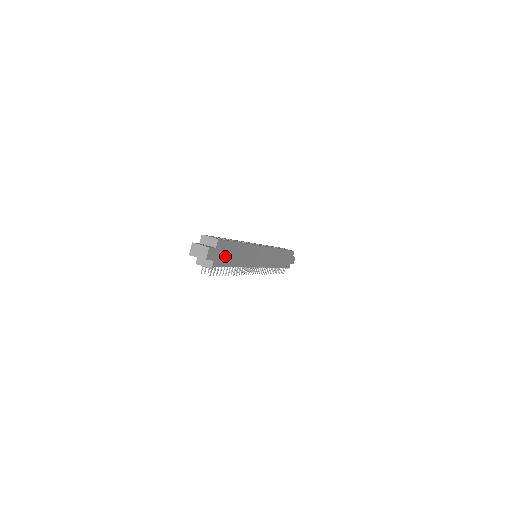
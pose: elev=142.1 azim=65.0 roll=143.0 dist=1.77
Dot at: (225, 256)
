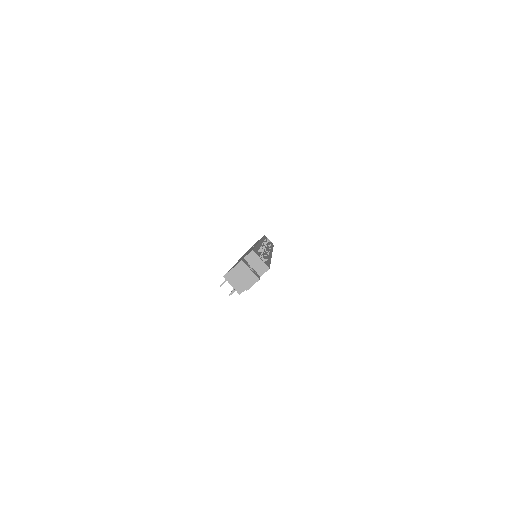
Dot at: occluded
